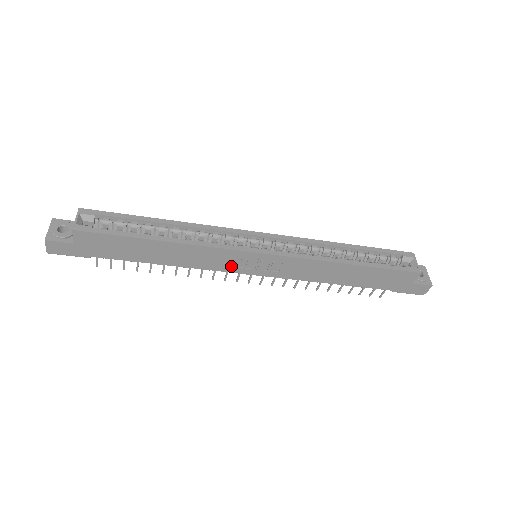
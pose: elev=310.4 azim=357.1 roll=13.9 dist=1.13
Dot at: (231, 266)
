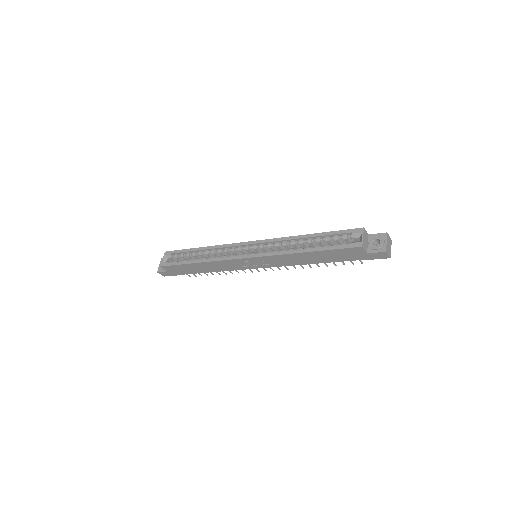
Dot at: (242, 266)
